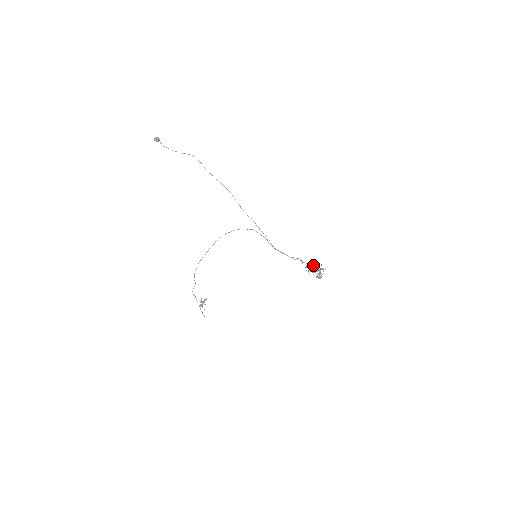
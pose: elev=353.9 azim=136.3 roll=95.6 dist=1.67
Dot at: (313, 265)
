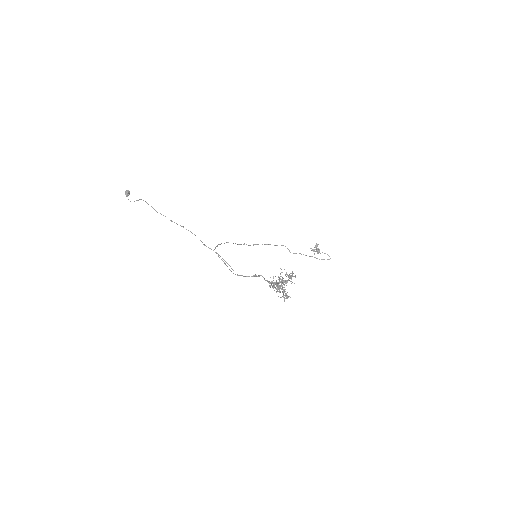
Dot at: (281, 272)
